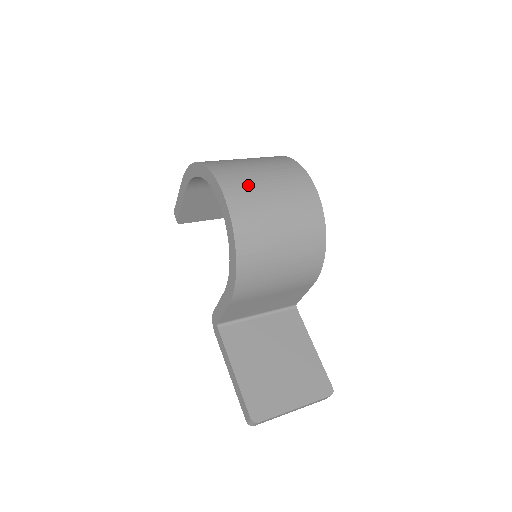
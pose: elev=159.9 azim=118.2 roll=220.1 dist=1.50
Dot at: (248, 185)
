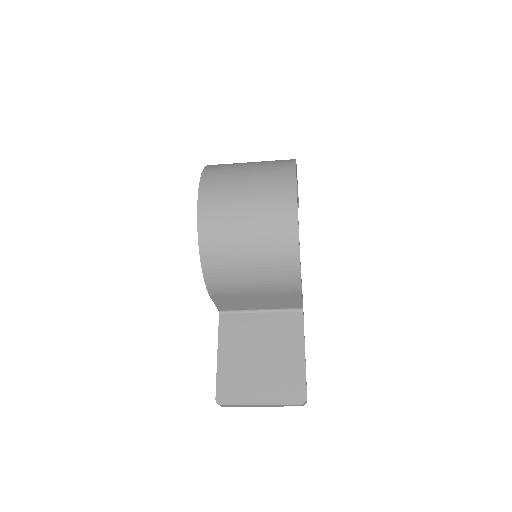
Dot at: (225, 193)
